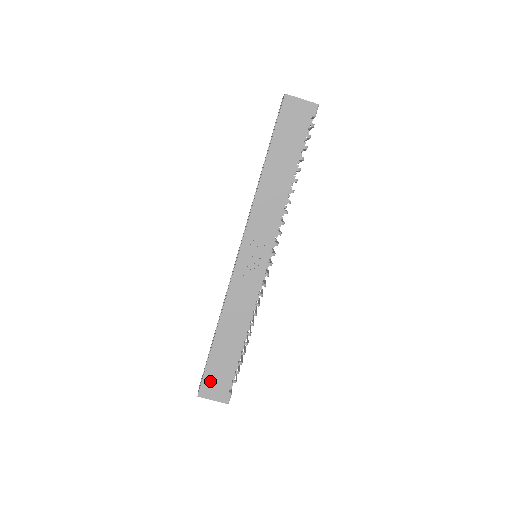
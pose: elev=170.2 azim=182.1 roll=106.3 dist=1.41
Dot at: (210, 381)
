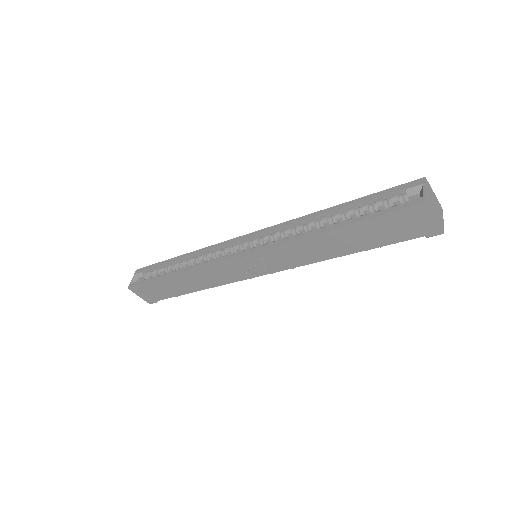
Dot at: (145, 289)
